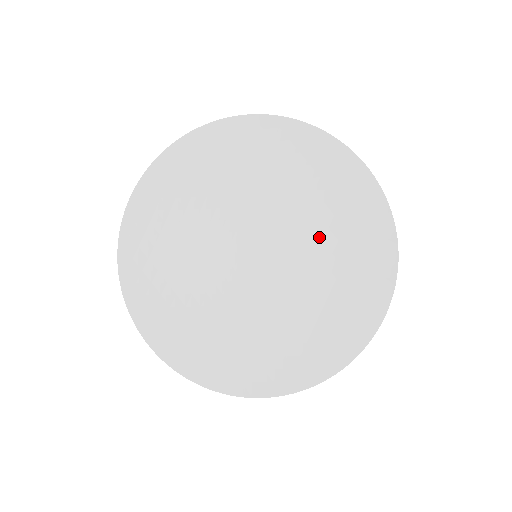
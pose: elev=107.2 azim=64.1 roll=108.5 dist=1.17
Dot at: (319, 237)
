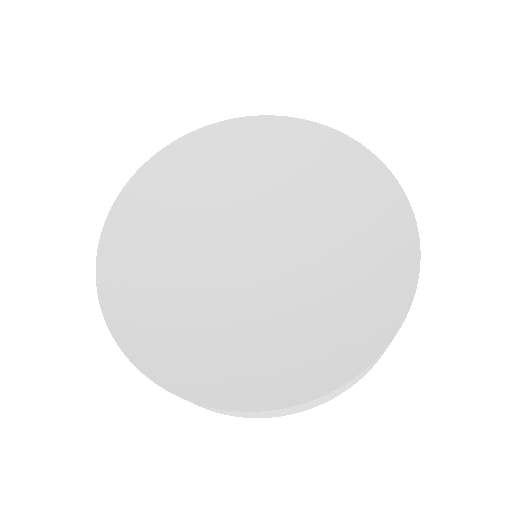
Dot at: (296, 194)
